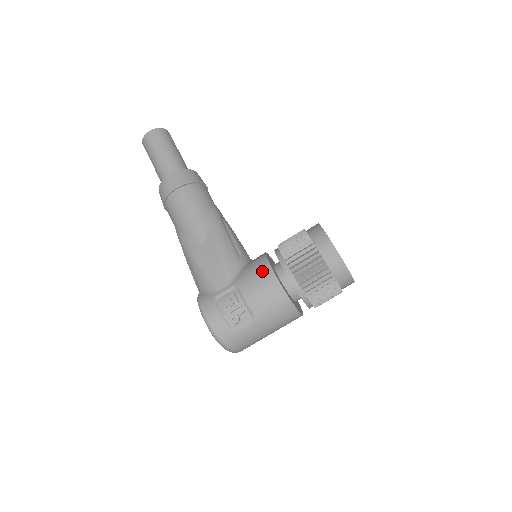
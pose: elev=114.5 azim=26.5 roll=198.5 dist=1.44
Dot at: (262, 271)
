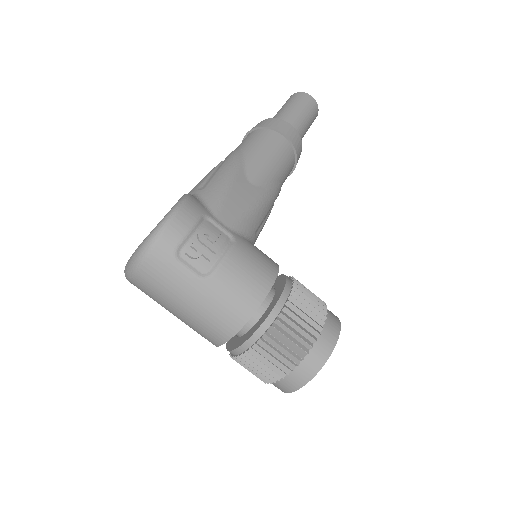
Dot at: (268, 265)
